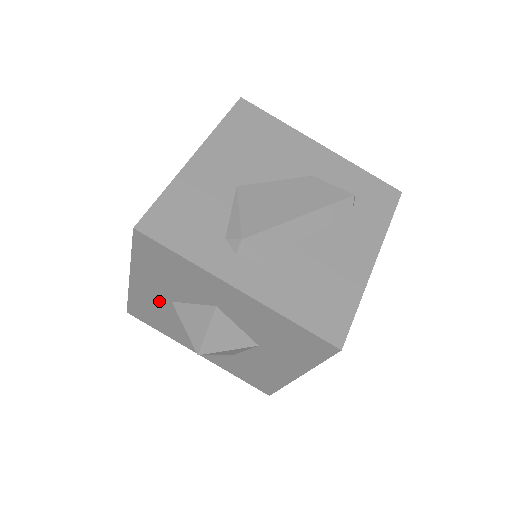
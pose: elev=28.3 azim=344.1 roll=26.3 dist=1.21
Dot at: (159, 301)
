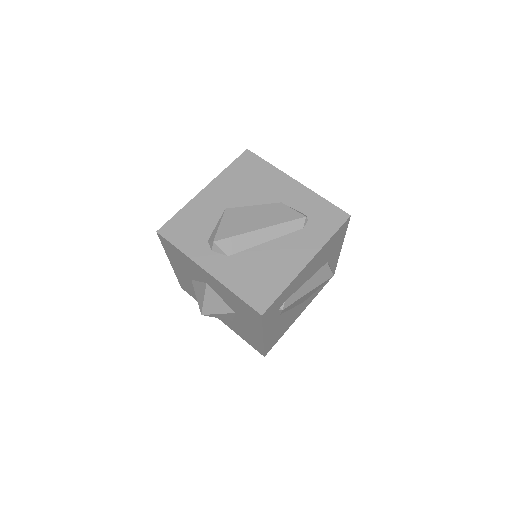
Dot at: (187, 279)
